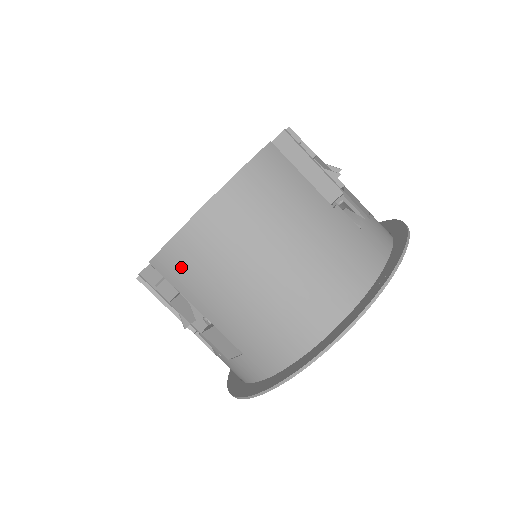
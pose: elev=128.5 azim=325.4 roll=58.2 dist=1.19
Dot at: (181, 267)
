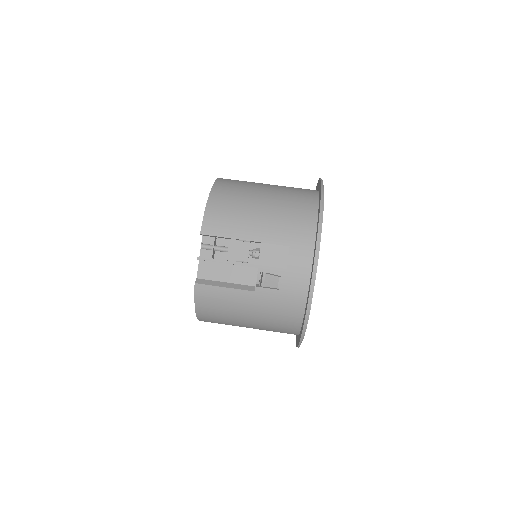
Dot at: (220, 219)
